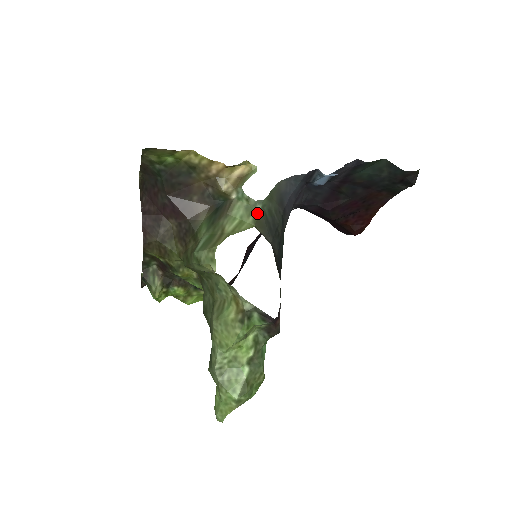
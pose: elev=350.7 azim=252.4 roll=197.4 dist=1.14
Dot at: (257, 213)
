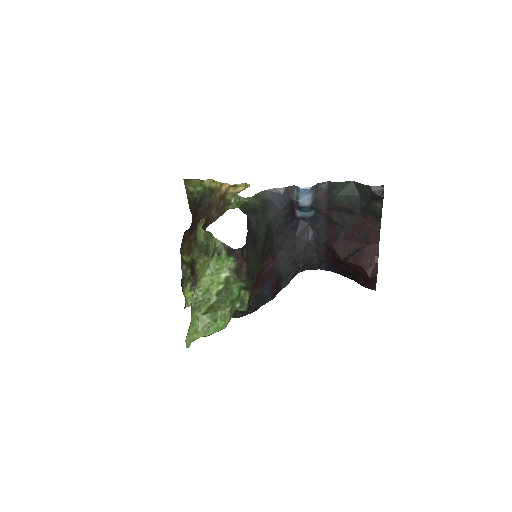
Dot at: (243, 203)
